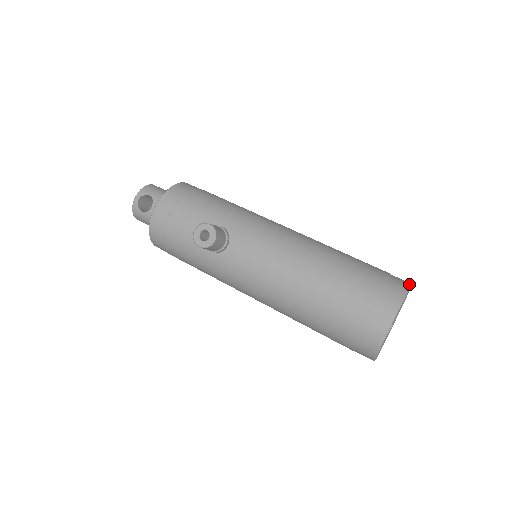
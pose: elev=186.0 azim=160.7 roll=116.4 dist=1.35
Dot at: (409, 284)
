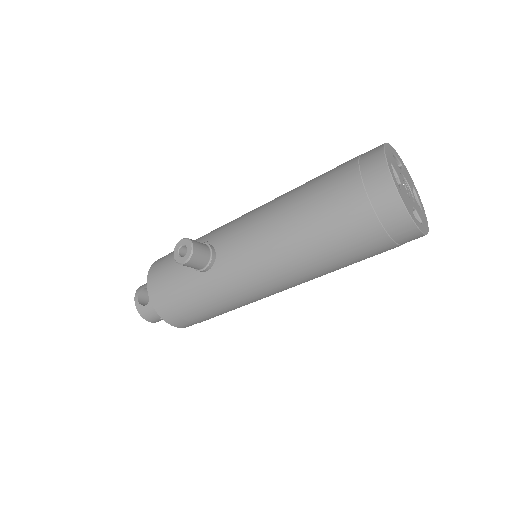
Dot at: occluded
